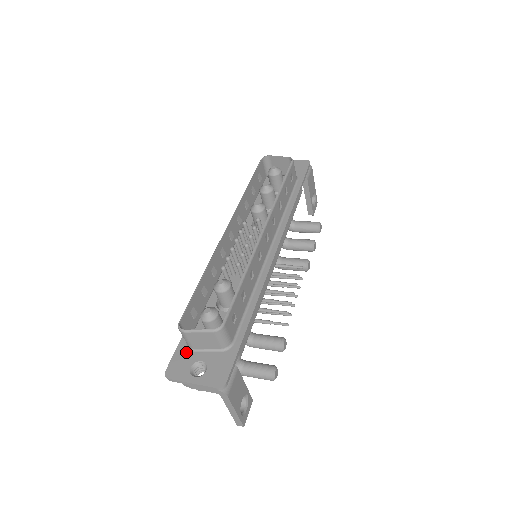
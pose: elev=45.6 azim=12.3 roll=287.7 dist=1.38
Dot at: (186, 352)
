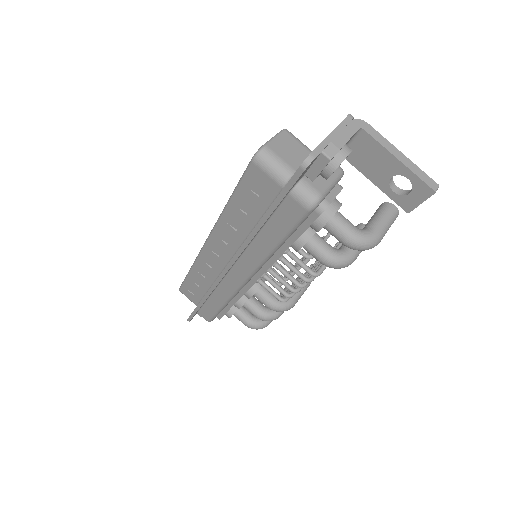
Dot at: occluded
